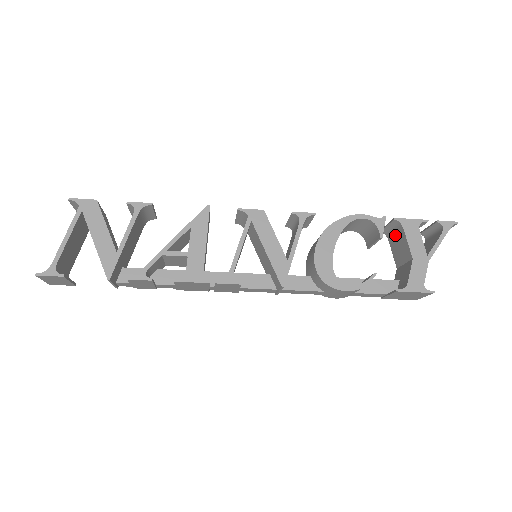
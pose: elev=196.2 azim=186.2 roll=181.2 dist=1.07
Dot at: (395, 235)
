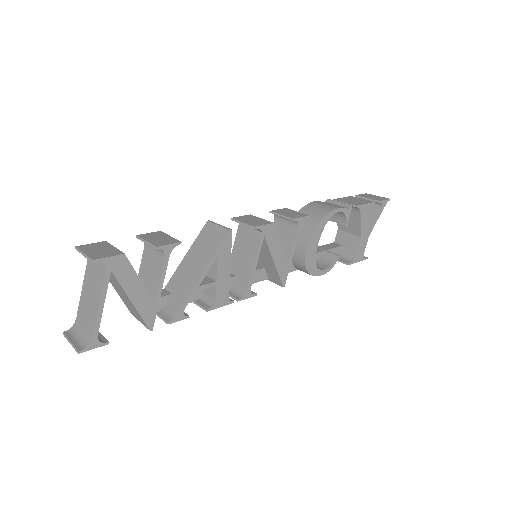
Dot at: occluded
